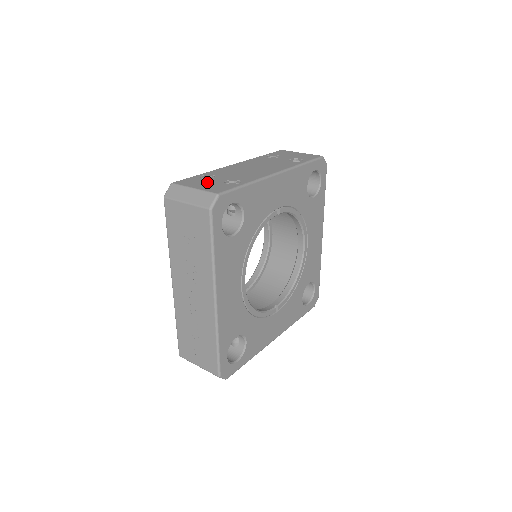
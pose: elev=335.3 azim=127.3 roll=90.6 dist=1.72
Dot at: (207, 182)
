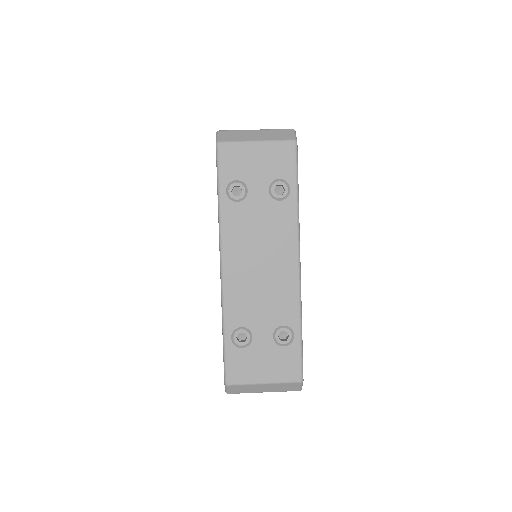
Dot at: (260, 357)
